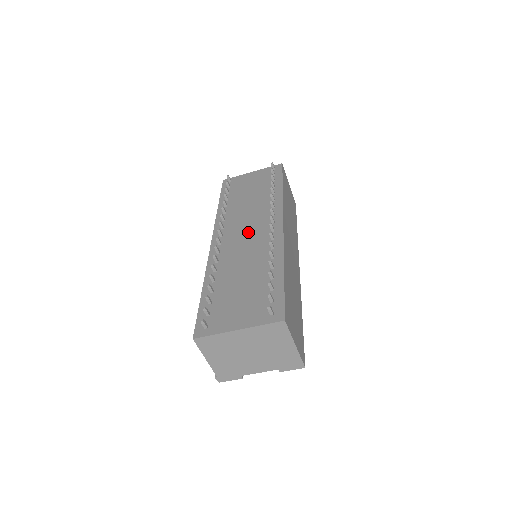
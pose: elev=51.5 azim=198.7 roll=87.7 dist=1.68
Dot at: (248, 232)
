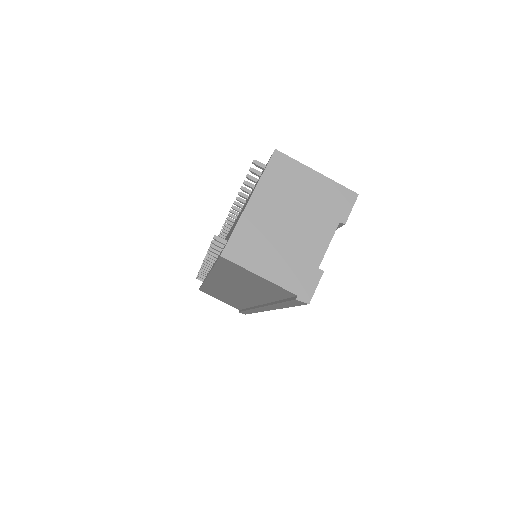
Dot at: (226, 238)
